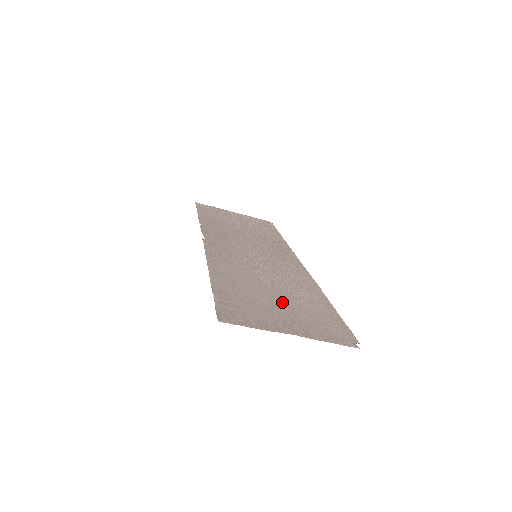
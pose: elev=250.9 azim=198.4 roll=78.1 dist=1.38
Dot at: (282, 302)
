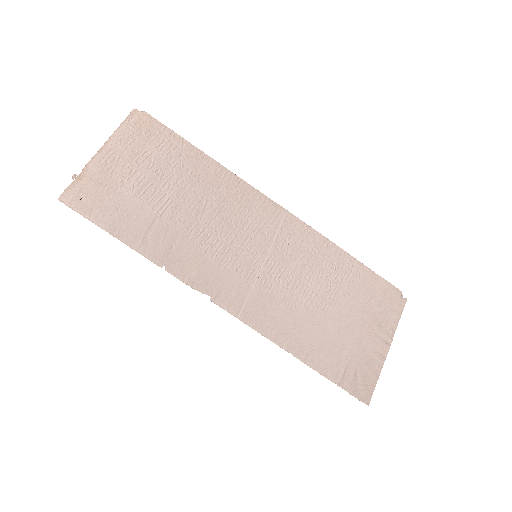
Dot at: (347, 314)
